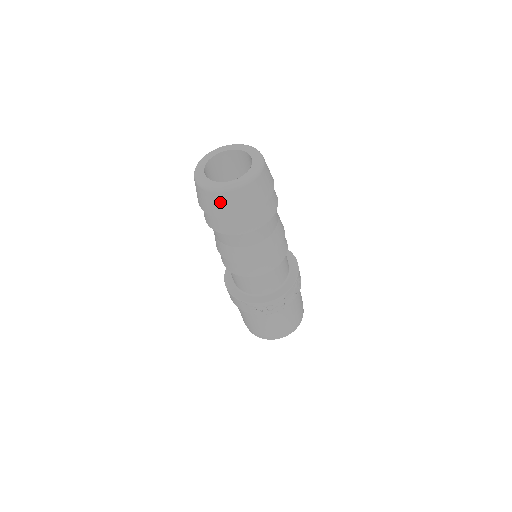
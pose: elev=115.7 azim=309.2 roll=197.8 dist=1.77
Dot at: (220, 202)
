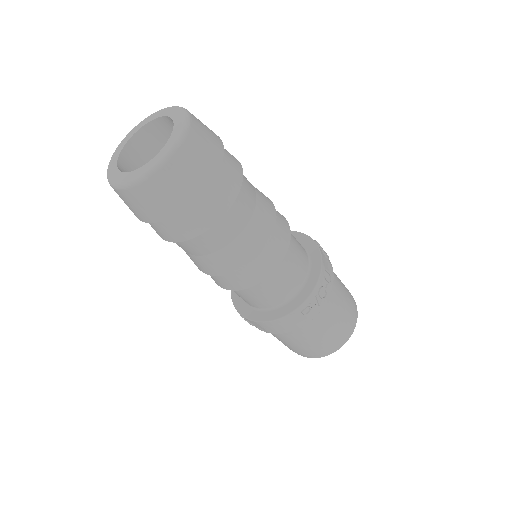
Dot at: (175, 179)
